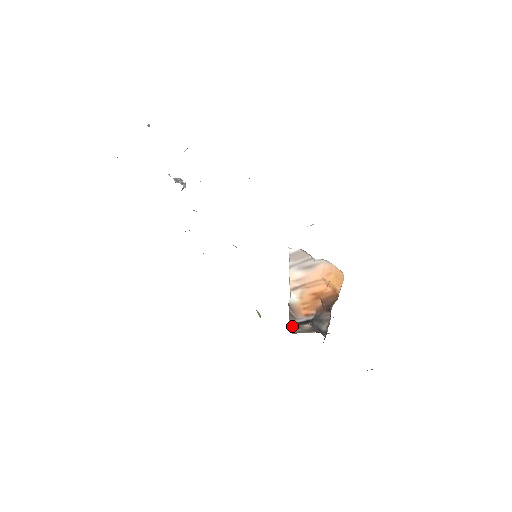
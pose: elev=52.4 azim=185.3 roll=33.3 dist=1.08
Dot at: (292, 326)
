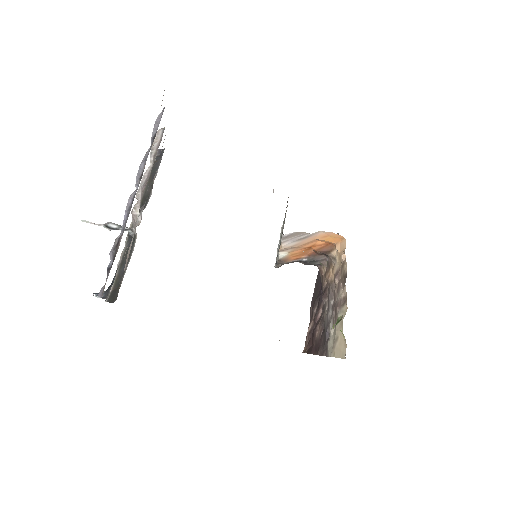
Dot at: occluded
